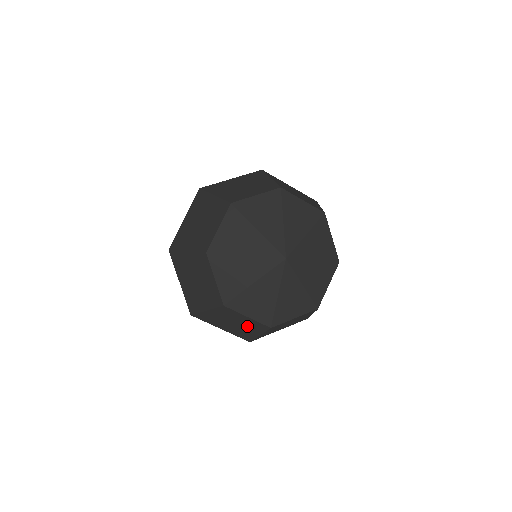
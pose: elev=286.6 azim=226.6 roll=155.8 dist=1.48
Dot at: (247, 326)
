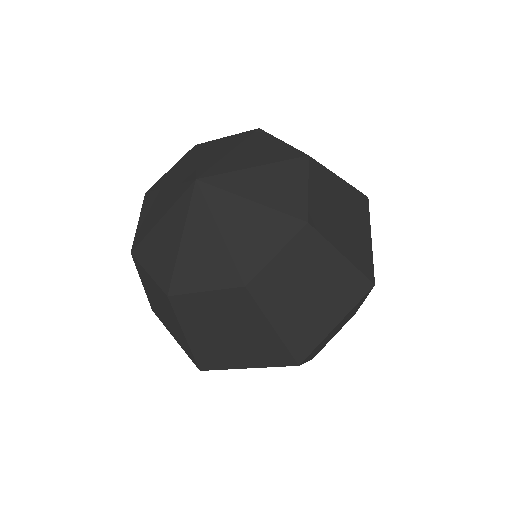
Dot at: (238, 320)
